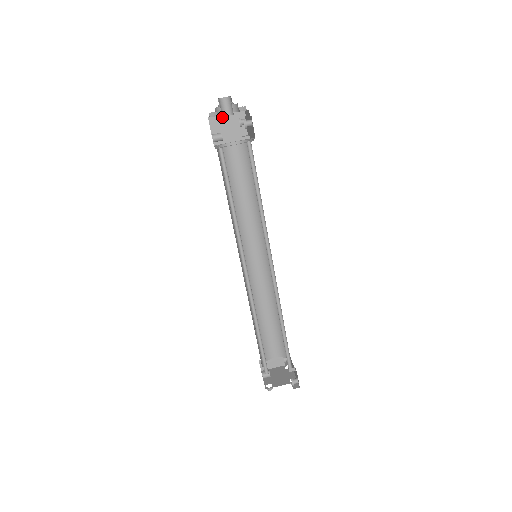
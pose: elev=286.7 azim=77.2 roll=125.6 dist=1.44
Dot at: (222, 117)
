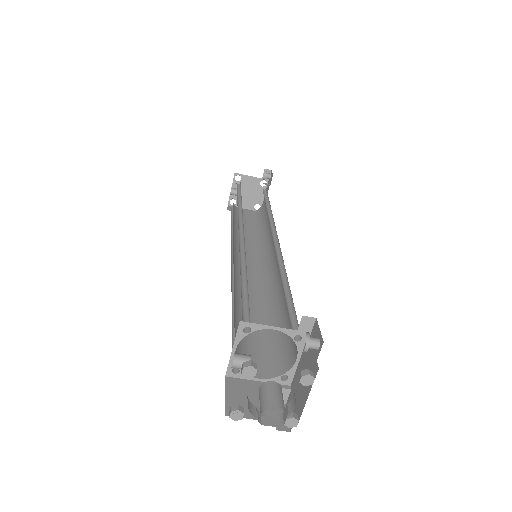
Dot at: occluded
